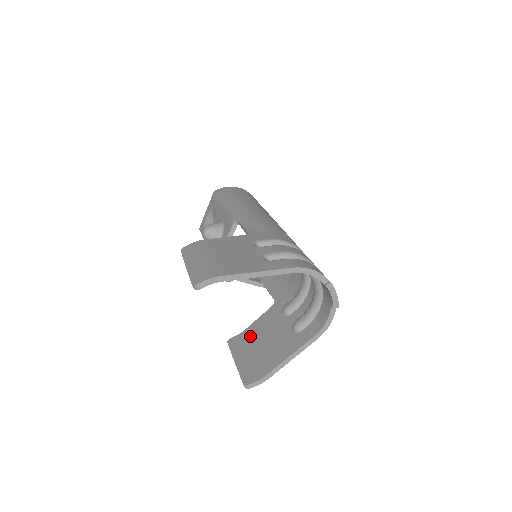
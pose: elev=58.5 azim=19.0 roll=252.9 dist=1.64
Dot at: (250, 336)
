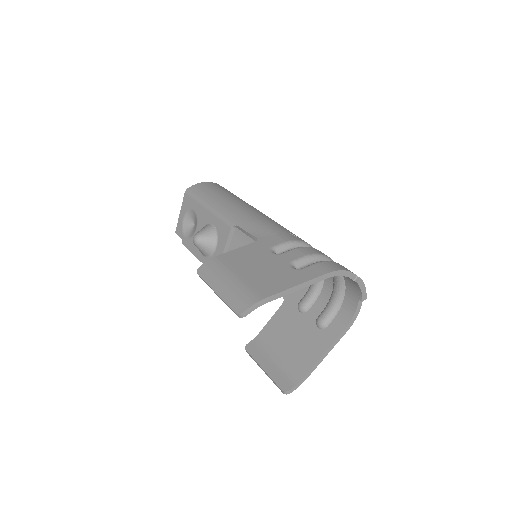
Dot at: (269, 339)
